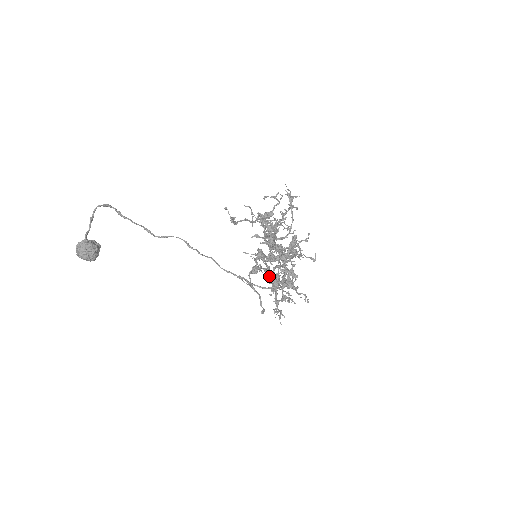
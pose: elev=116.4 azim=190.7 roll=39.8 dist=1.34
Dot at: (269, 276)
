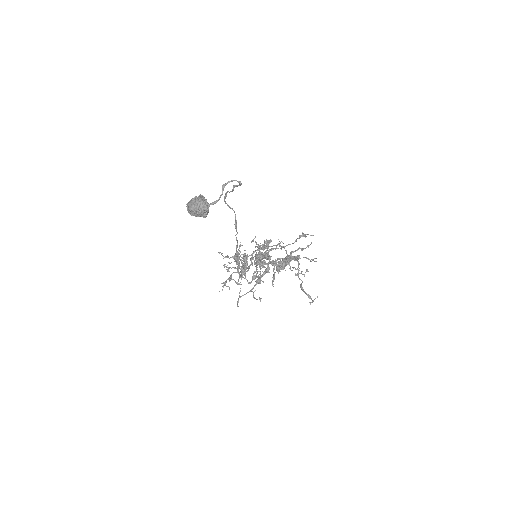
Dot at: (245, 264)
